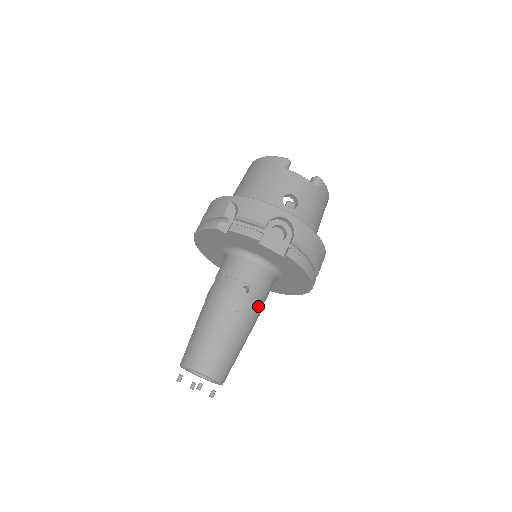
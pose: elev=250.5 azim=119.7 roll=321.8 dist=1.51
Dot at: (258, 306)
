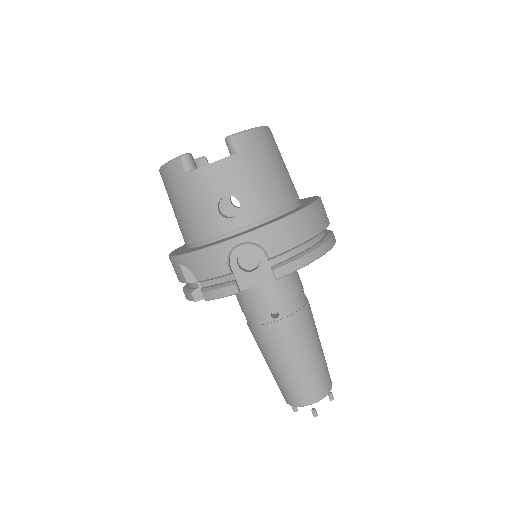
Dot at: (299, 312)
